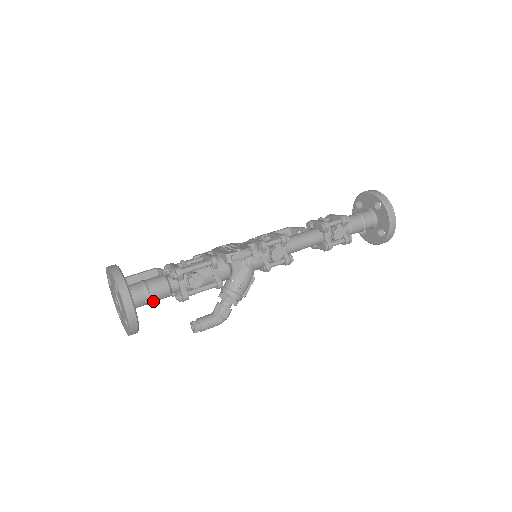
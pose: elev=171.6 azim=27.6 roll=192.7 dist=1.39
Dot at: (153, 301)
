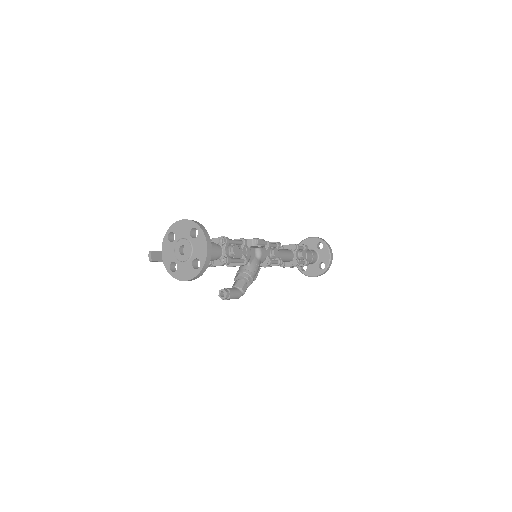
Dot at: occluded
